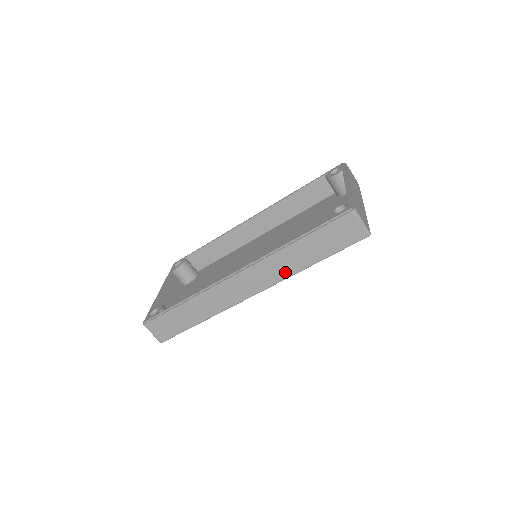
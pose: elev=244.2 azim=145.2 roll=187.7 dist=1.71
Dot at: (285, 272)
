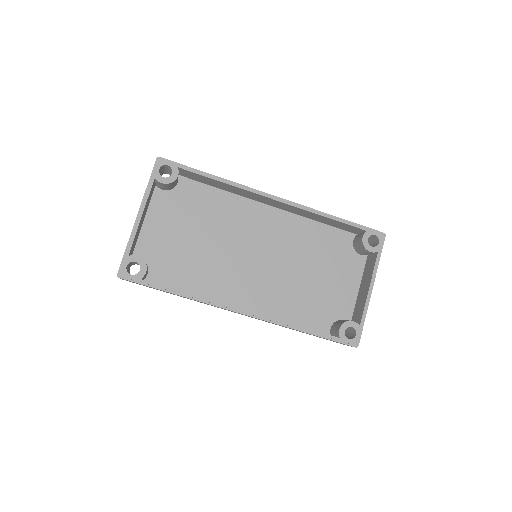
Dot at: (275, 324)
